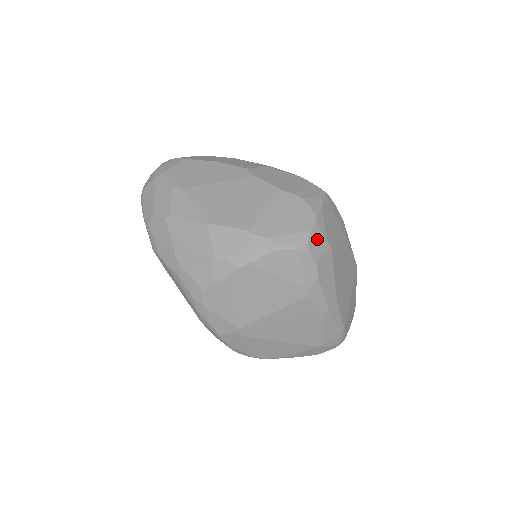
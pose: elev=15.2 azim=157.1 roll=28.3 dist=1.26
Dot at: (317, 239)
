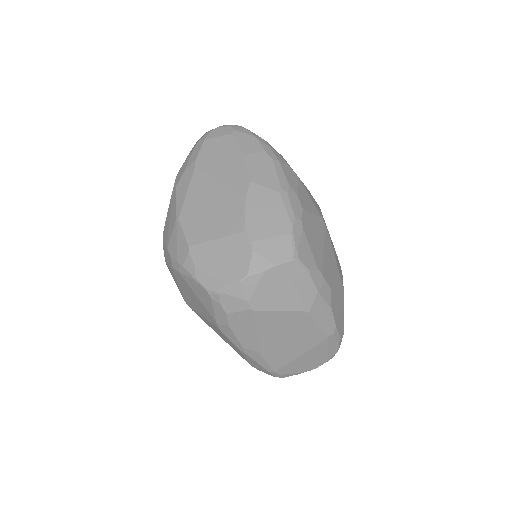
Dot at: (234, 297)
